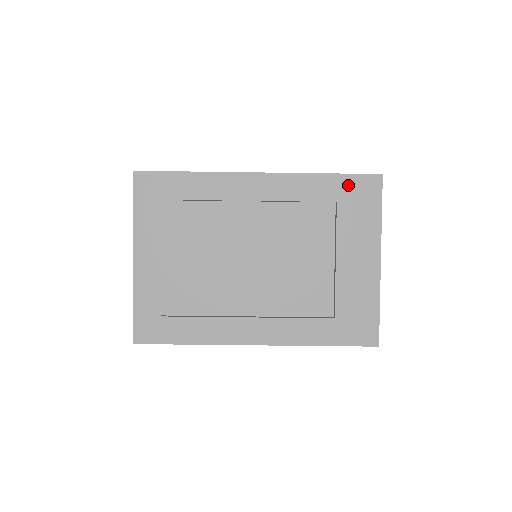
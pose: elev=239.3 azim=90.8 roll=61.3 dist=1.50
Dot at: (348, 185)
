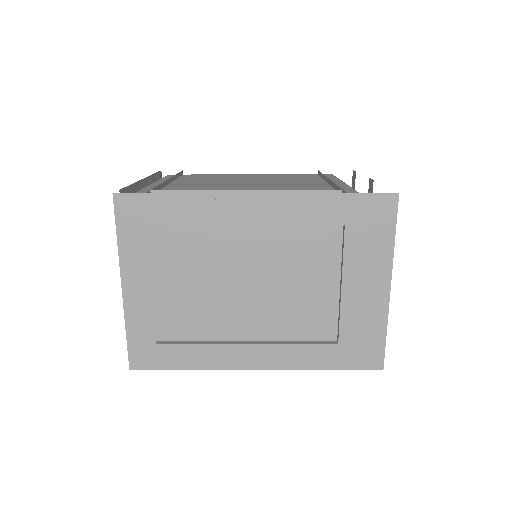
Dot at: (358, 206)
